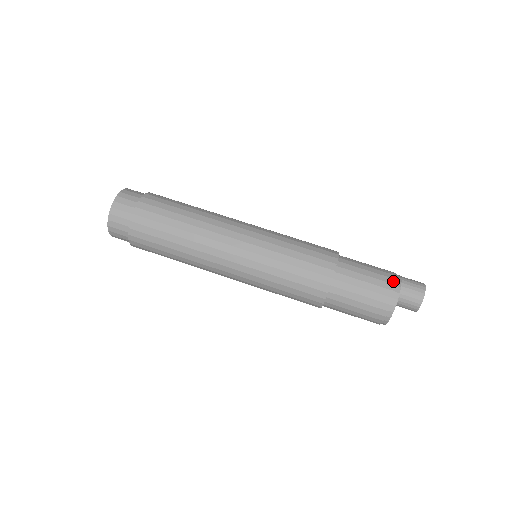
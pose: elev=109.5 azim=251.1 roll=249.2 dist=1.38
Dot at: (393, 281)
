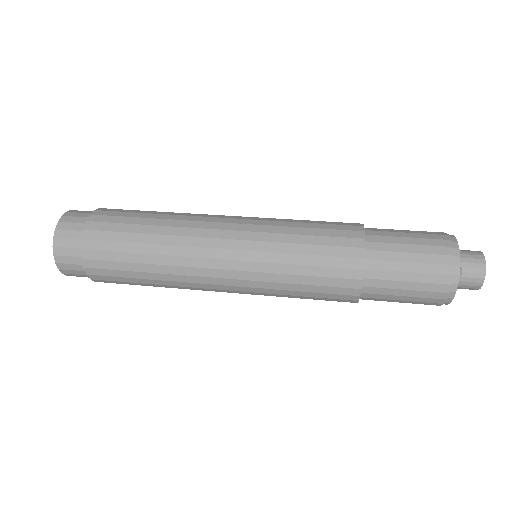
Dot at: occluded
